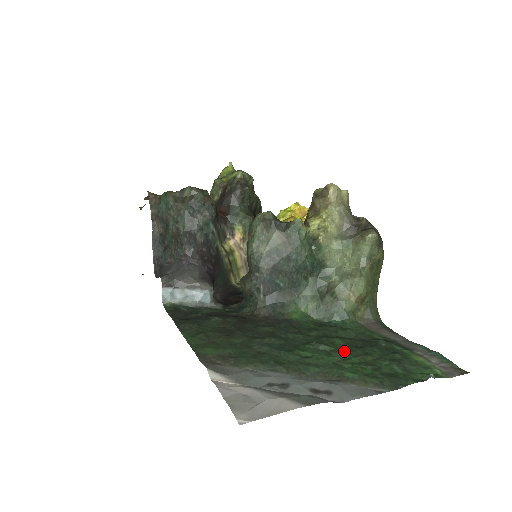
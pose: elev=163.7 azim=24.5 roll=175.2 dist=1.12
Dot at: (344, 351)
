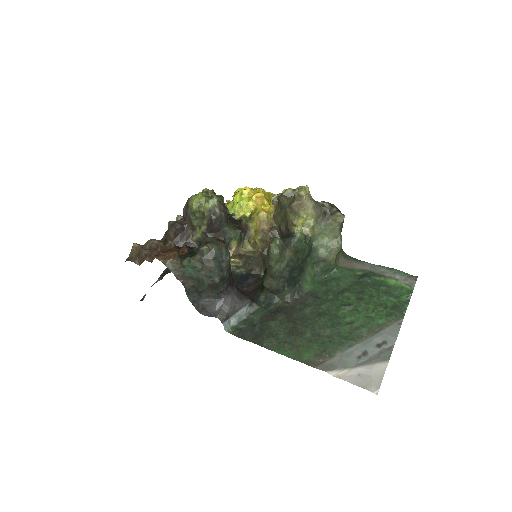
Dot at: (362, 303)
